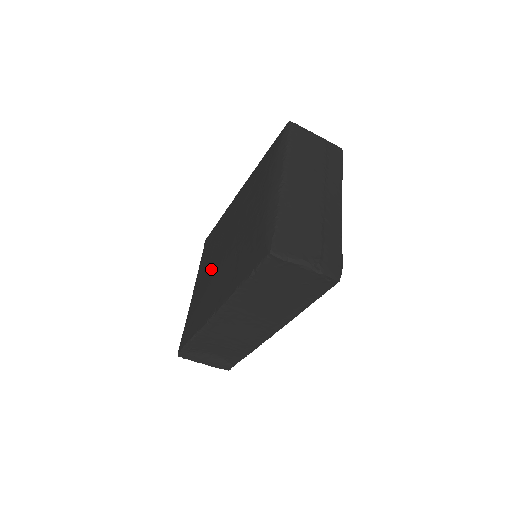
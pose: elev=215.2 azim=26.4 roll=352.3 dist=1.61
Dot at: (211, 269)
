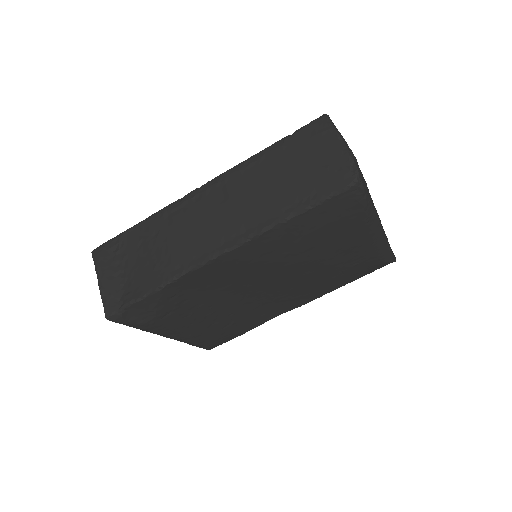
Dot at: occluded
